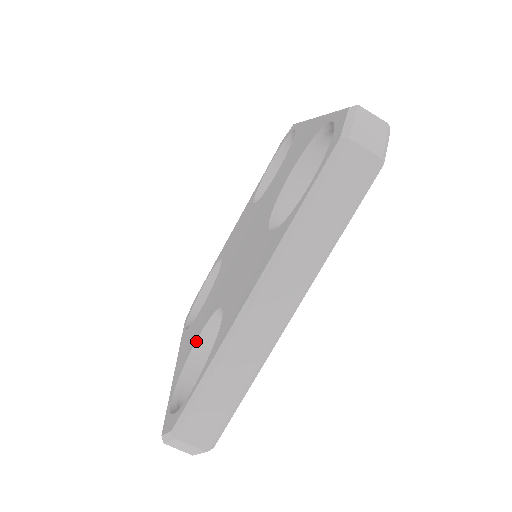
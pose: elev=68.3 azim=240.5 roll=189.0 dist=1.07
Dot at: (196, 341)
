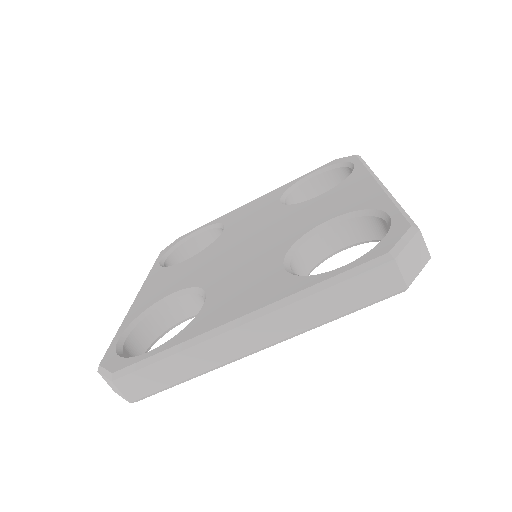
Dot at: (166, 296)
